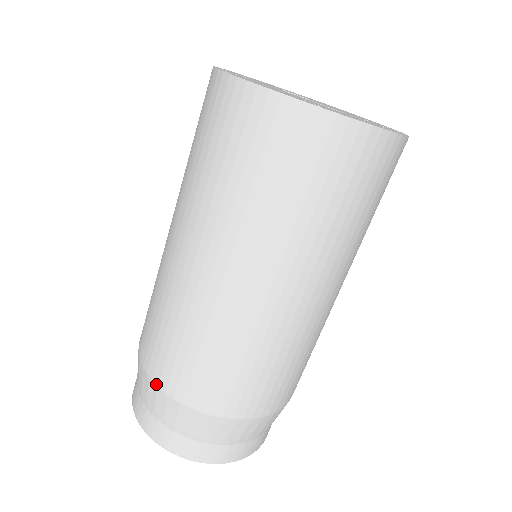
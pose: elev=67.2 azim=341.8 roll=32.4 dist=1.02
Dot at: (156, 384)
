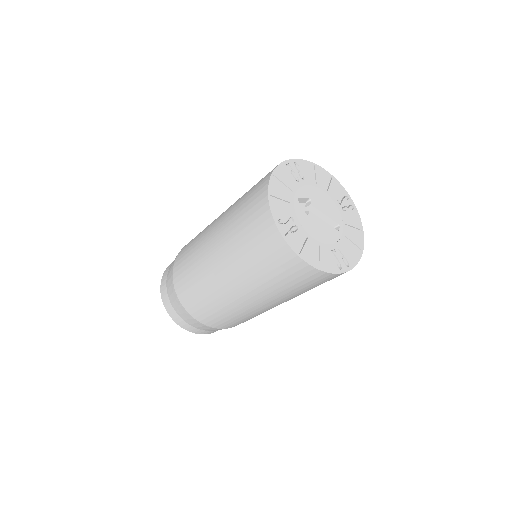
Dot at: occluded
